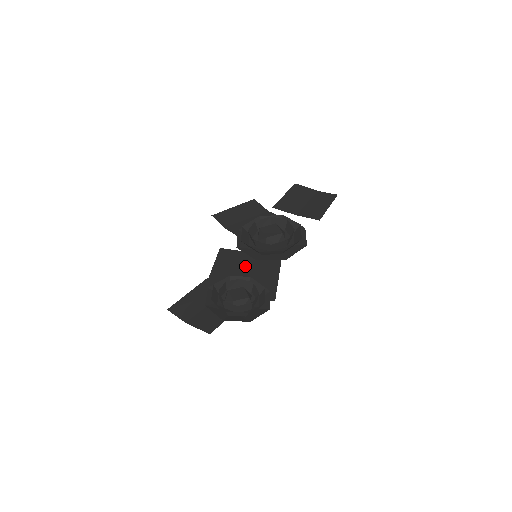
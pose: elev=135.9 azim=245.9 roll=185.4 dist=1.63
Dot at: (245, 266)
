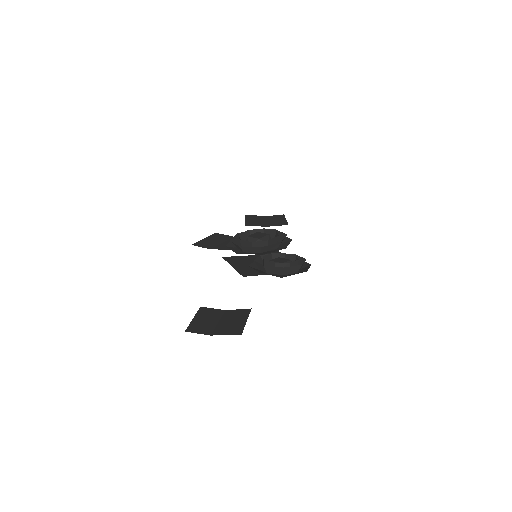
Dot at: occluded
